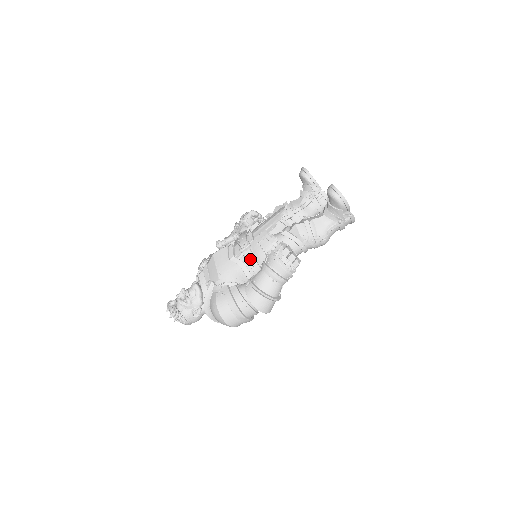
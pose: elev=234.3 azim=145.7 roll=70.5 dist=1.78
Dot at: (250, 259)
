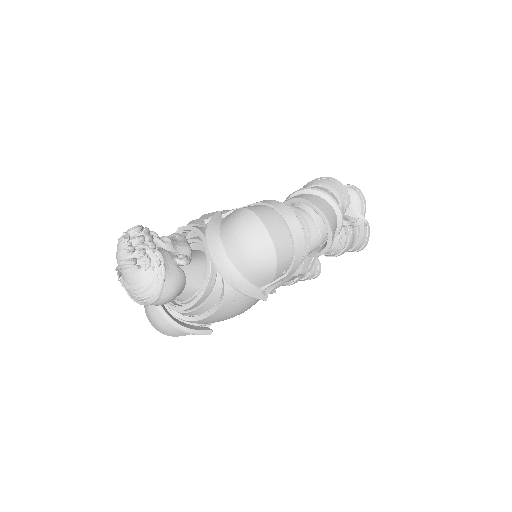
Dot at: occluded
